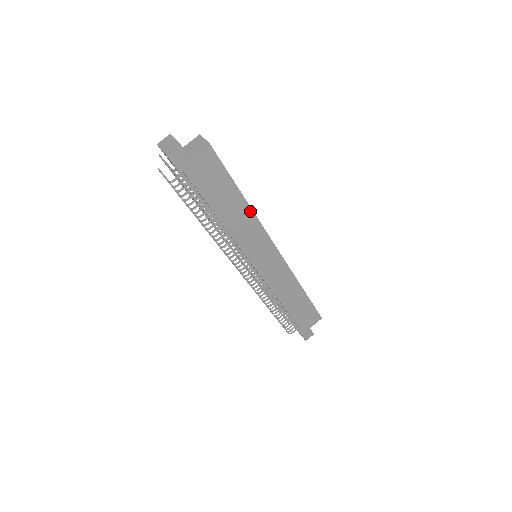
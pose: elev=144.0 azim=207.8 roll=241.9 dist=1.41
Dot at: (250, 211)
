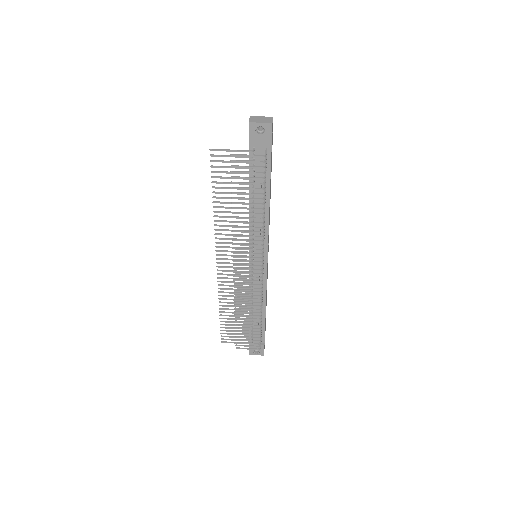
Dot at: occluded
